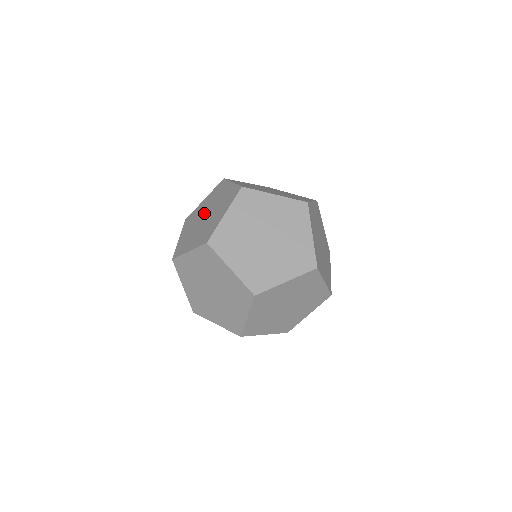
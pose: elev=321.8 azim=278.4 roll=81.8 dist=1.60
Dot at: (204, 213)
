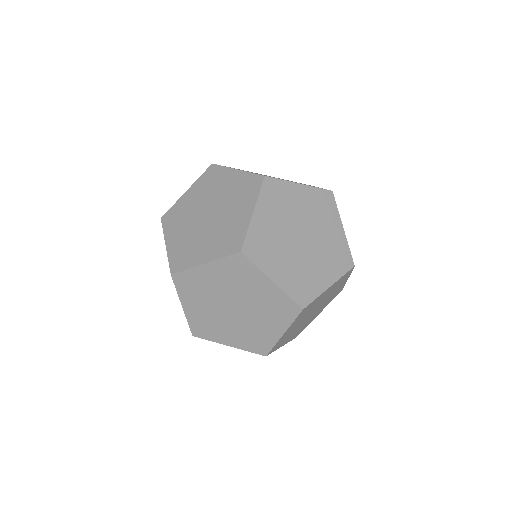
Dot at: (202, 210)
